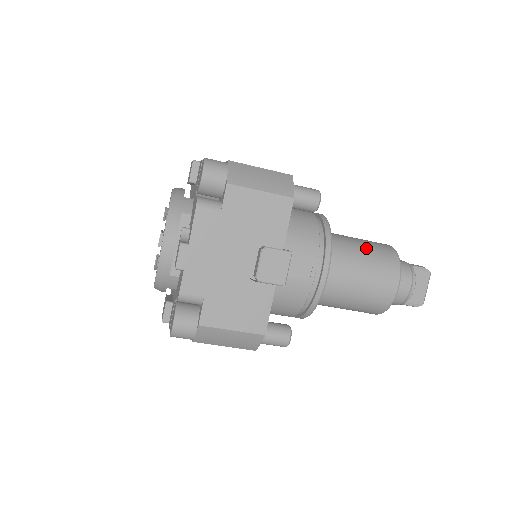
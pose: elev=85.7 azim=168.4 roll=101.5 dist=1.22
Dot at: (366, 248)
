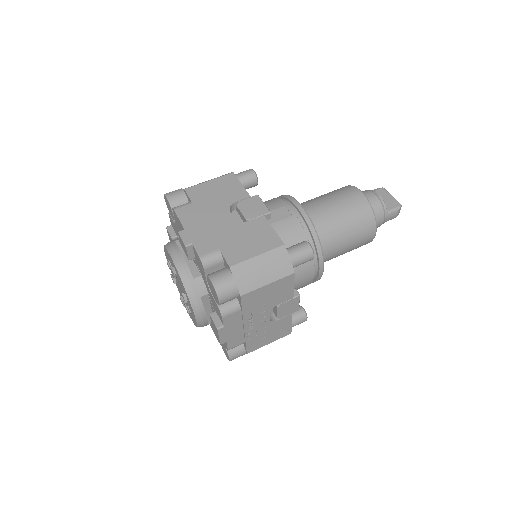
Dot at: occluded
